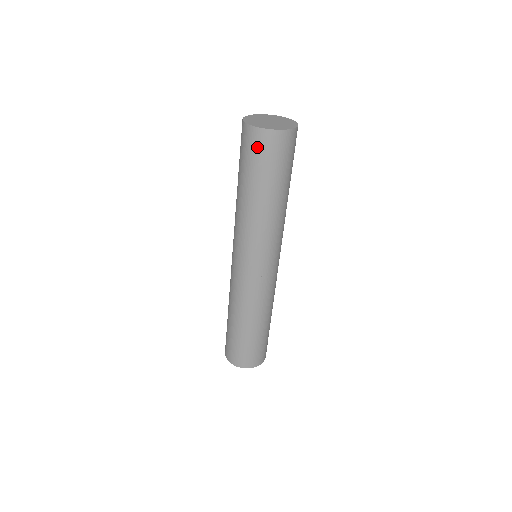
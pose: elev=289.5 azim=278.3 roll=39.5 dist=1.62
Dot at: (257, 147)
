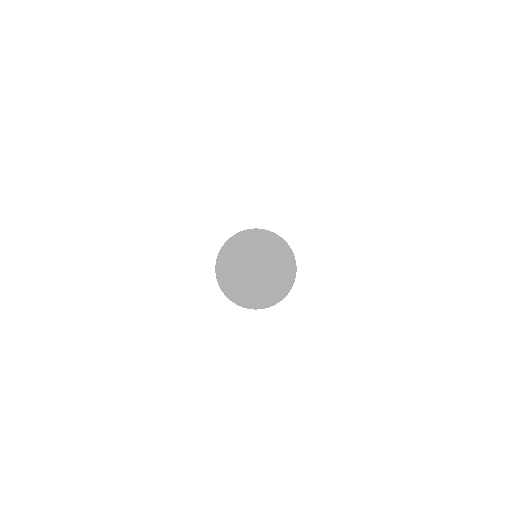
Dot at: occluded
